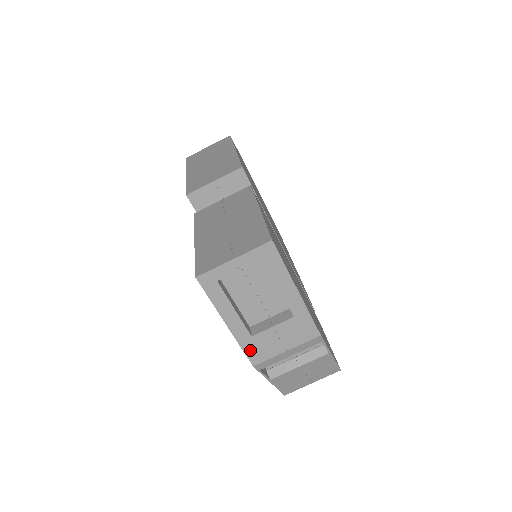
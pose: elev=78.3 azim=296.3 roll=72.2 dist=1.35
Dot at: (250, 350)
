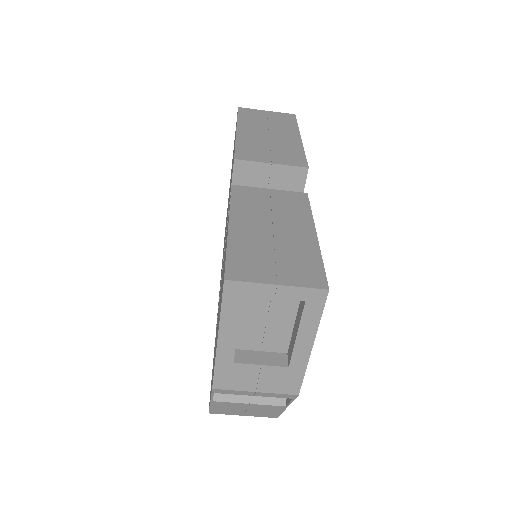
Dot at: (221, 373)
